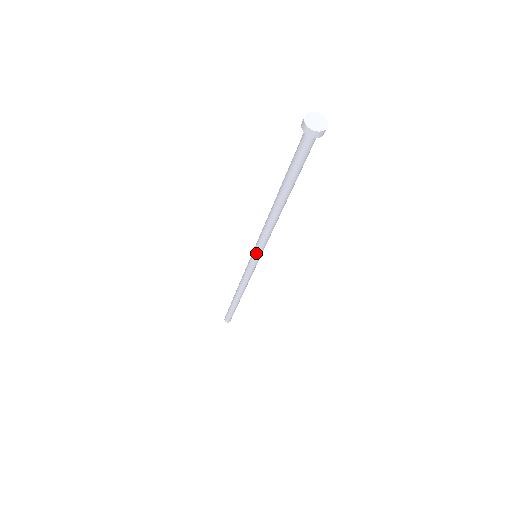
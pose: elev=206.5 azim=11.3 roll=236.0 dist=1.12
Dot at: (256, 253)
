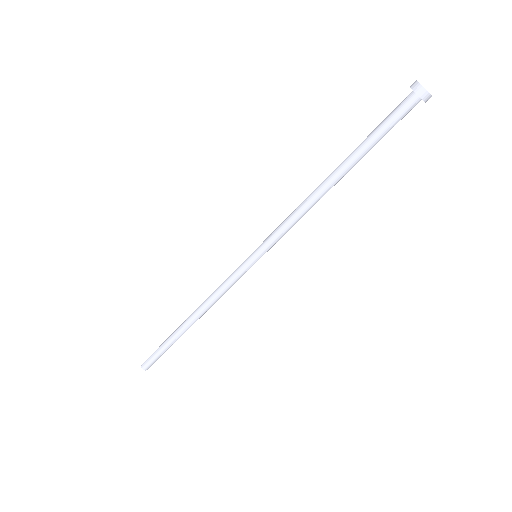
Dot at: (263, 248)
